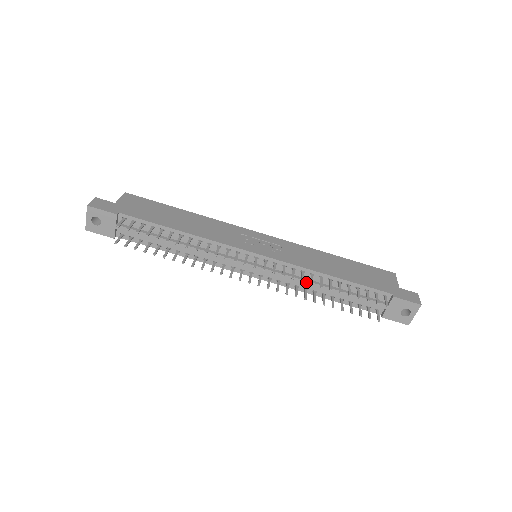
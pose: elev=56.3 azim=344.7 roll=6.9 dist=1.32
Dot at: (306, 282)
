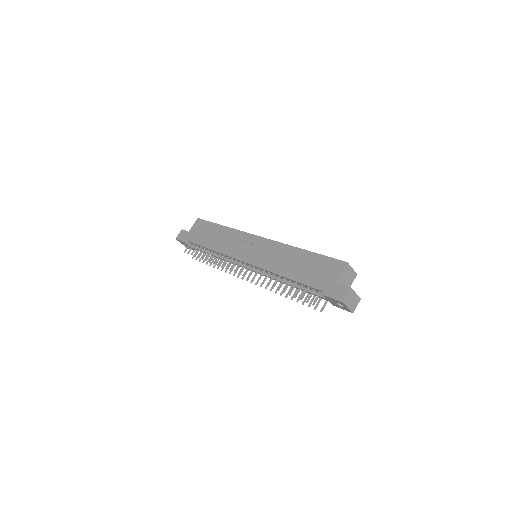
Dot at: (275, 279)
